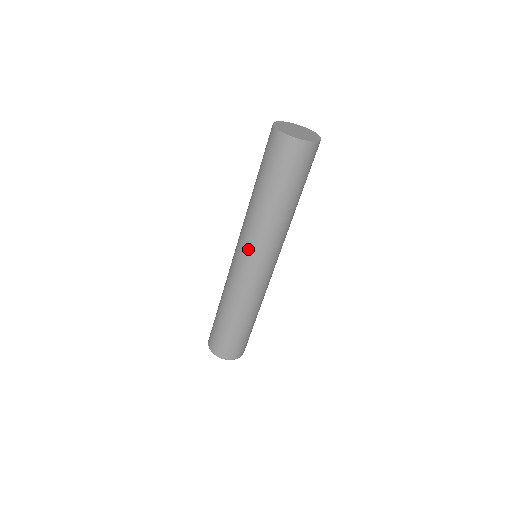
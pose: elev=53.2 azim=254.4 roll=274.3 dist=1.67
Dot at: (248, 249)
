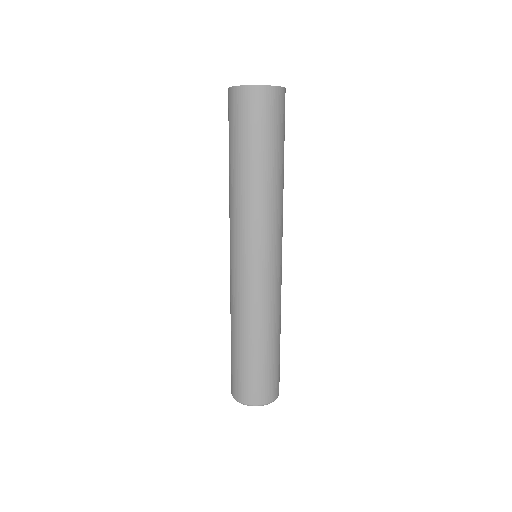
Dot at: (240, 241)
